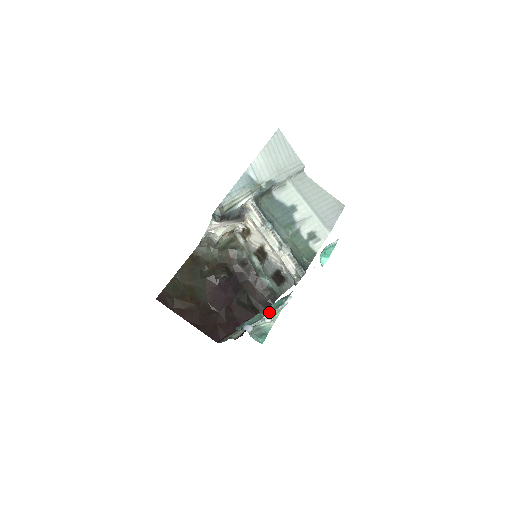
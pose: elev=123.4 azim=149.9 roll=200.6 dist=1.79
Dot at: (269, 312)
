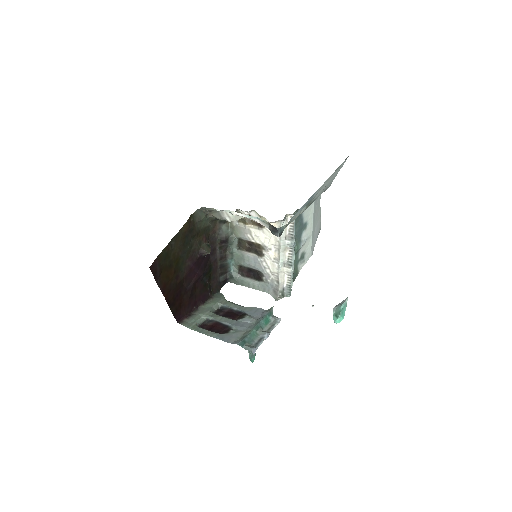
Dot at: (268, 335)
